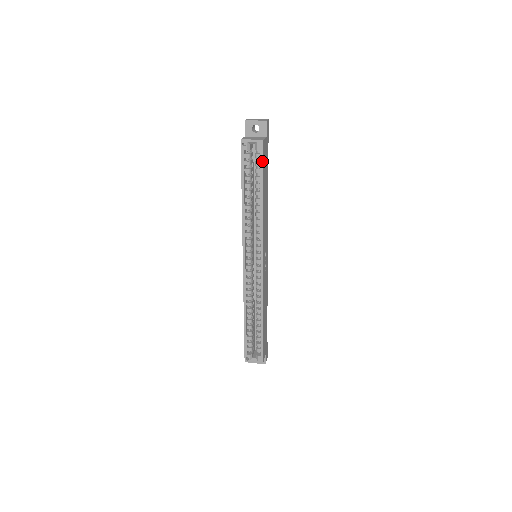
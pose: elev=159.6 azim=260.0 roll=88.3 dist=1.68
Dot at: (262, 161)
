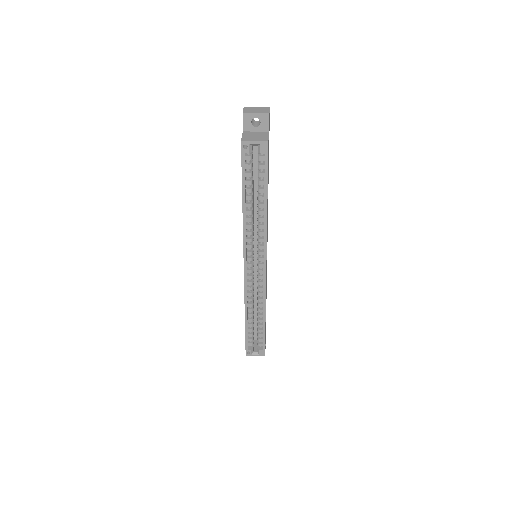
Dot at: (267, 165)
